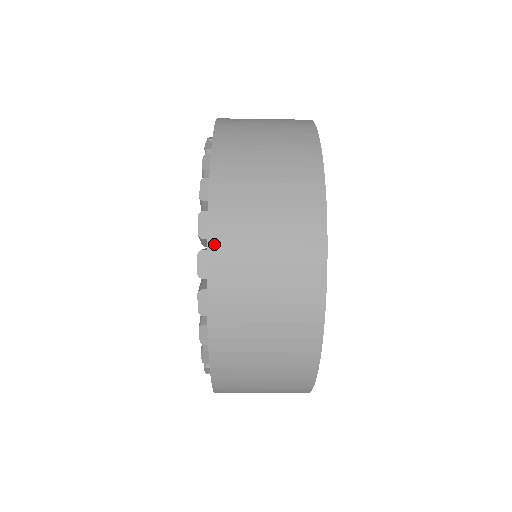
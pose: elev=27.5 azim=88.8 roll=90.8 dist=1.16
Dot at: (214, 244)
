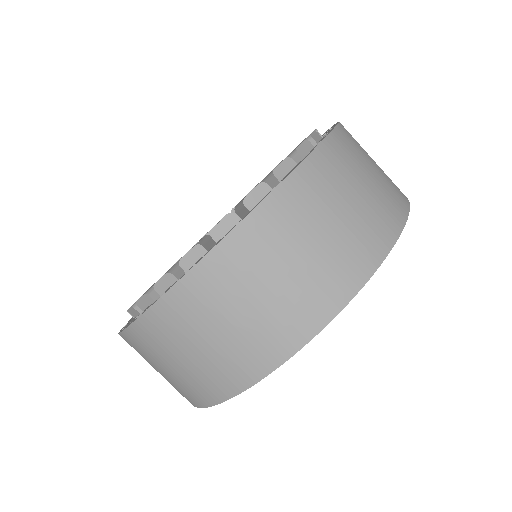
Dot at: occluded
